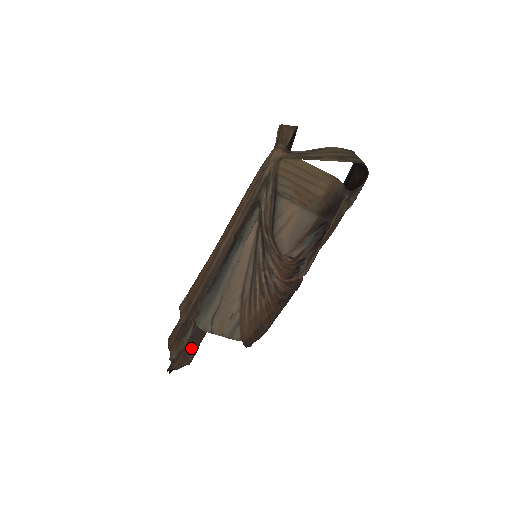
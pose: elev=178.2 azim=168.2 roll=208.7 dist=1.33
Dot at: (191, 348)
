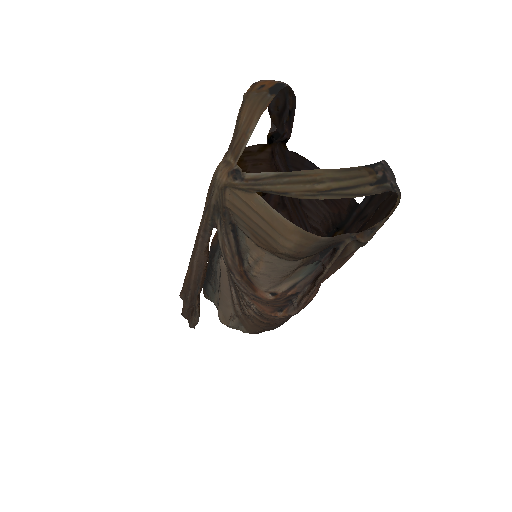
Dot at: occluded
